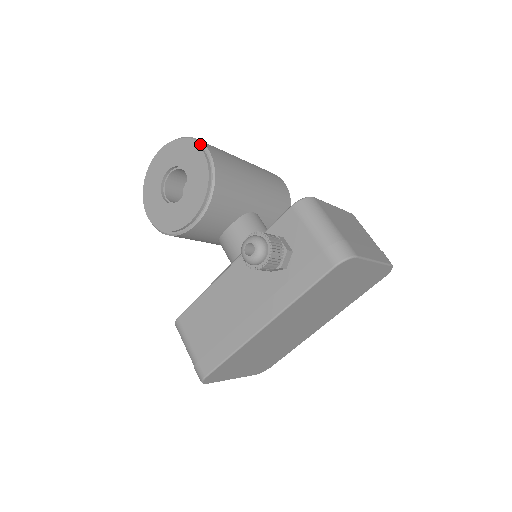
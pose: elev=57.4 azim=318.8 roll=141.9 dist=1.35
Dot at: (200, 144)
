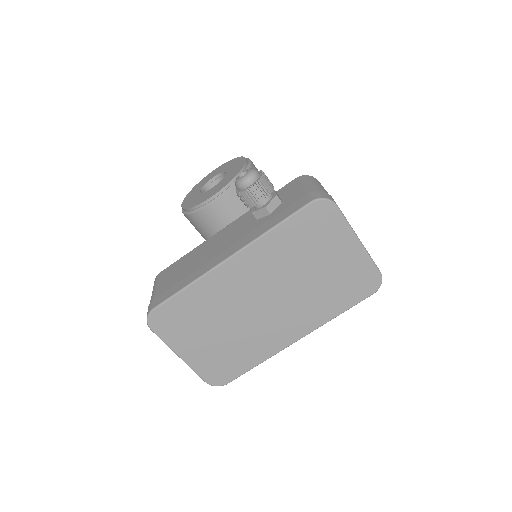
Dot at: (247, 158)
